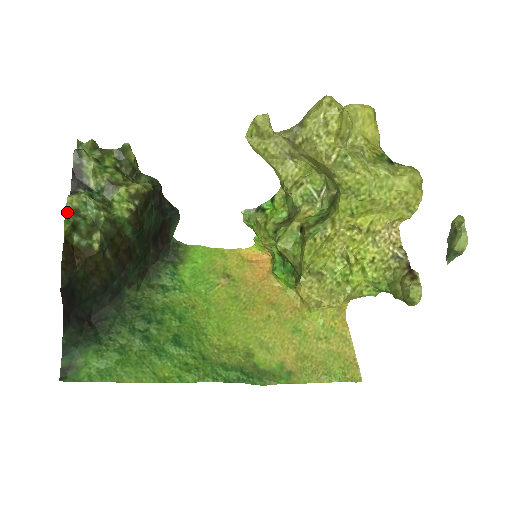
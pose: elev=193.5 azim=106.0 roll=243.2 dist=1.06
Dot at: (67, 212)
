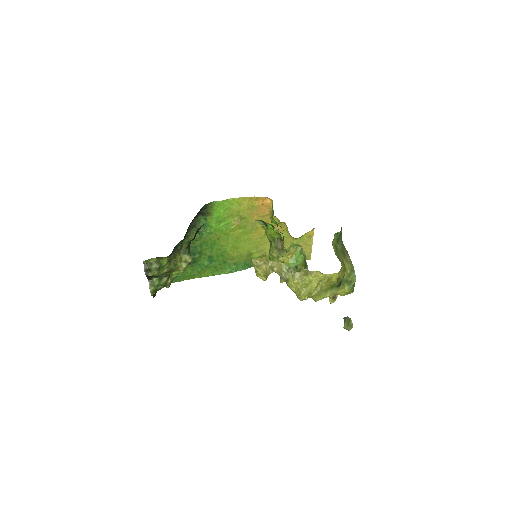
Dot at: (152, 294)
